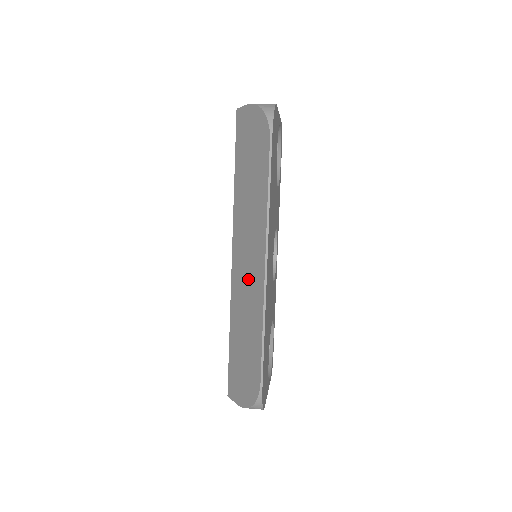
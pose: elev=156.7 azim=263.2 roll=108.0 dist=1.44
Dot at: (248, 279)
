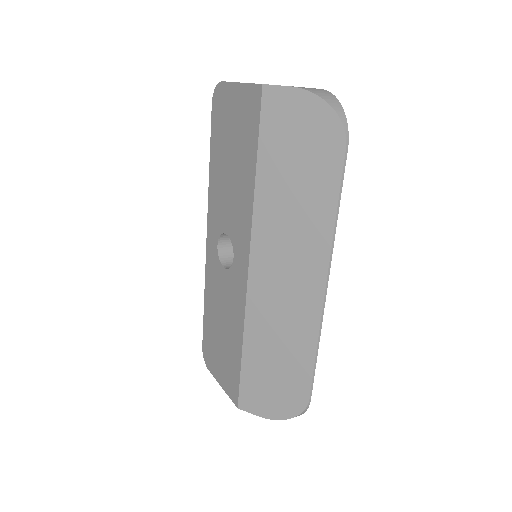
Dot at: (287, 298)
